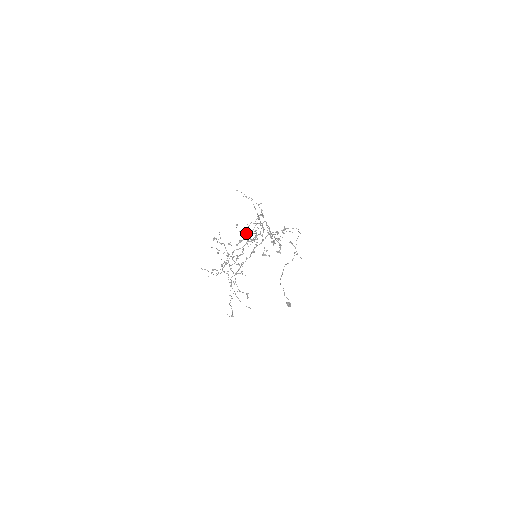
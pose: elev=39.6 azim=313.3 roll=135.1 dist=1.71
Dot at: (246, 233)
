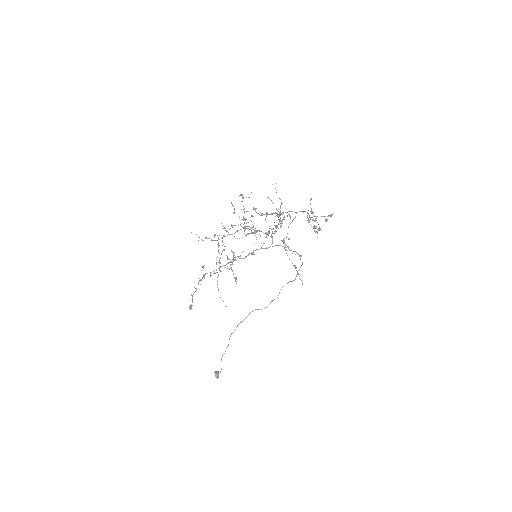
Dot at: occluded
